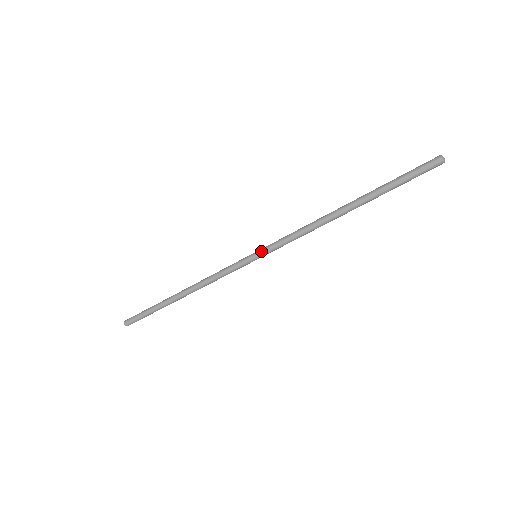
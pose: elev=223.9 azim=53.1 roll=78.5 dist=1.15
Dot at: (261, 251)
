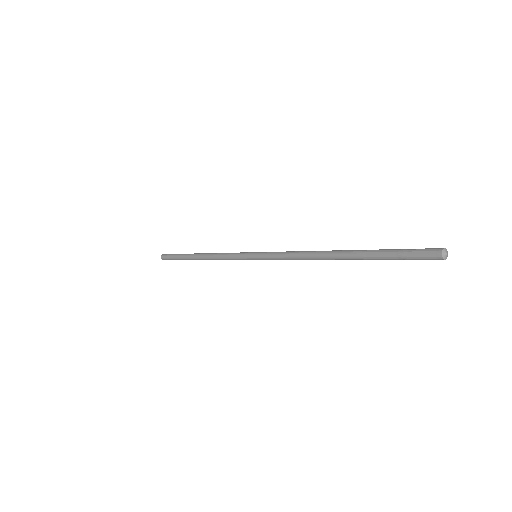
Dot at: (260, 259)
